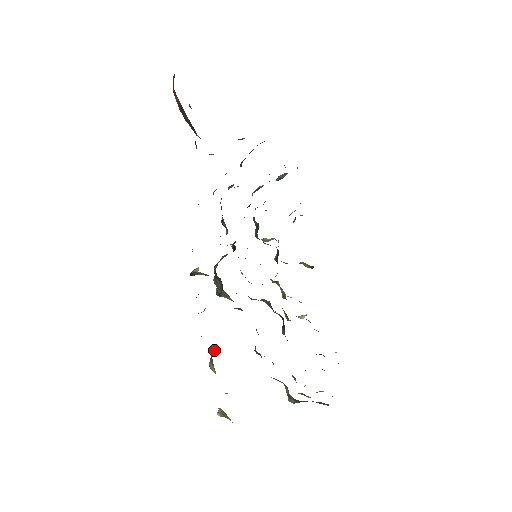
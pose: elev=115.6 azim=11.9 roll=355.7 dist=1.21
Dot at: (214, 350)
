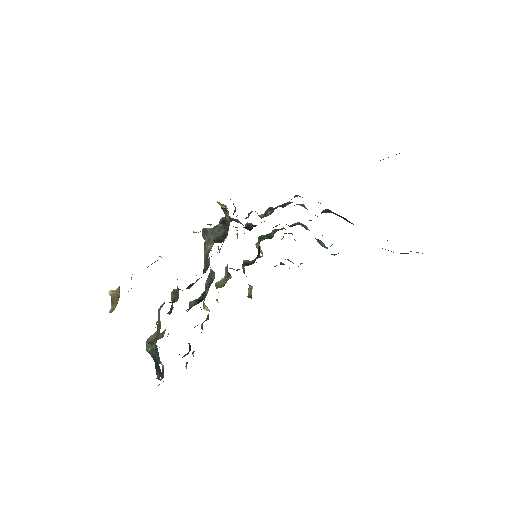
Dot at: occluded
